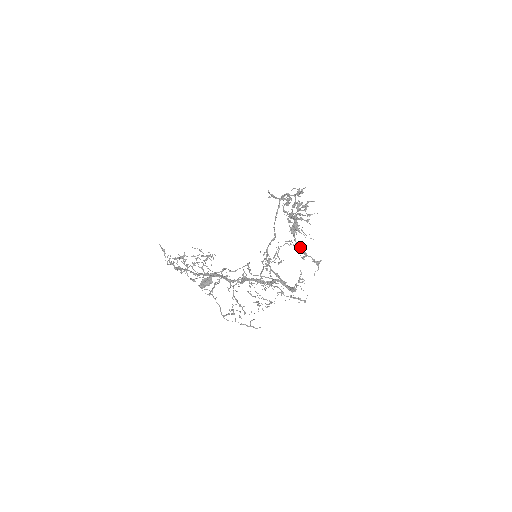
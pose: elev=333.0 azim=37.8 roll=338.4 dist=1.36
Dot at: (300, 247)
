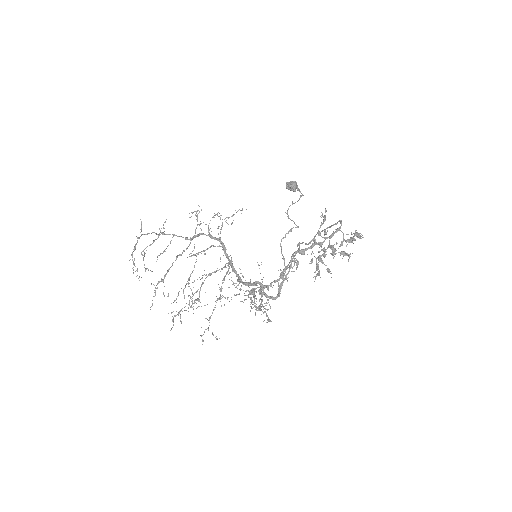
Dot at: occluded
